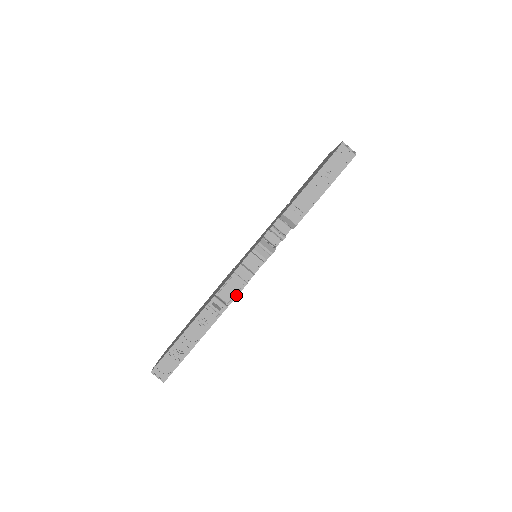
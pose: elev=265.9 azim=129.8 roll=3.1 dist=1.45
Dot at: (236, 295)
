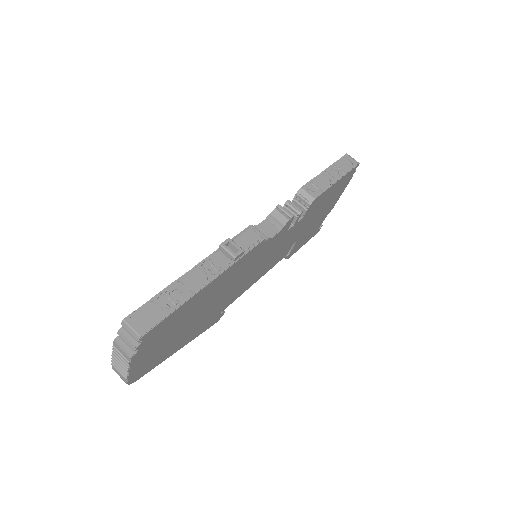
Dot at: (253, 246)
